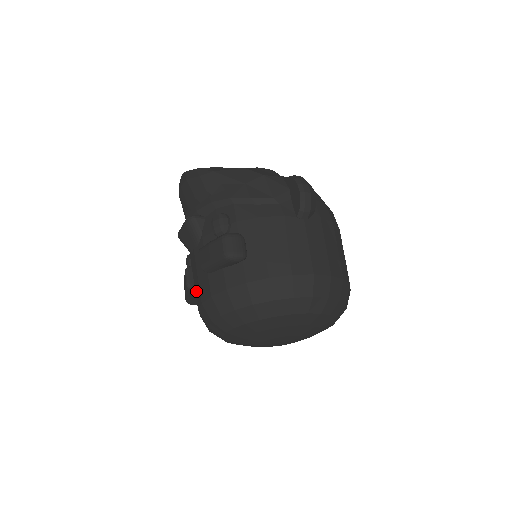
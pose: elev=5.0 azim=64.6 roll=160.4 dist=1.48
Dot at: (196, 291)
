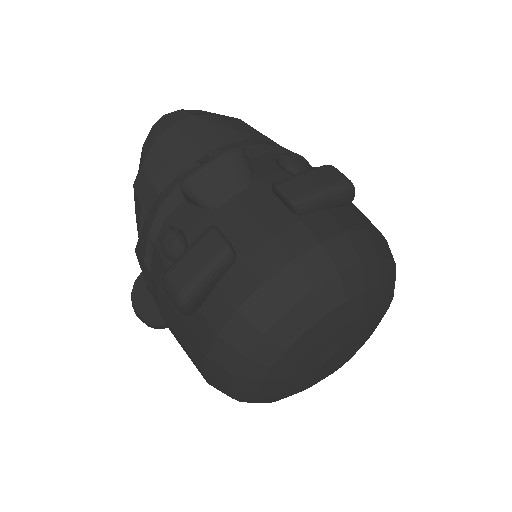
Dot at: (251, 254)
